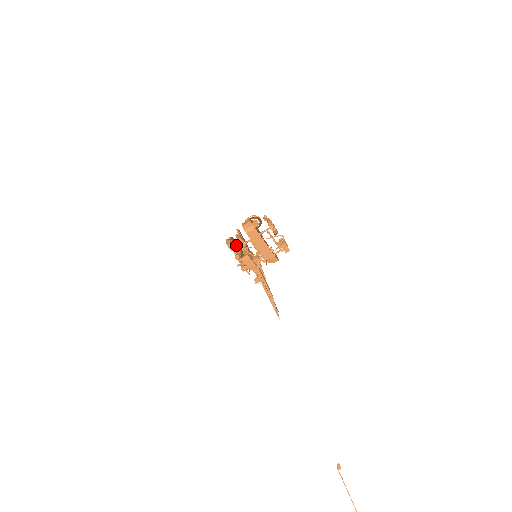
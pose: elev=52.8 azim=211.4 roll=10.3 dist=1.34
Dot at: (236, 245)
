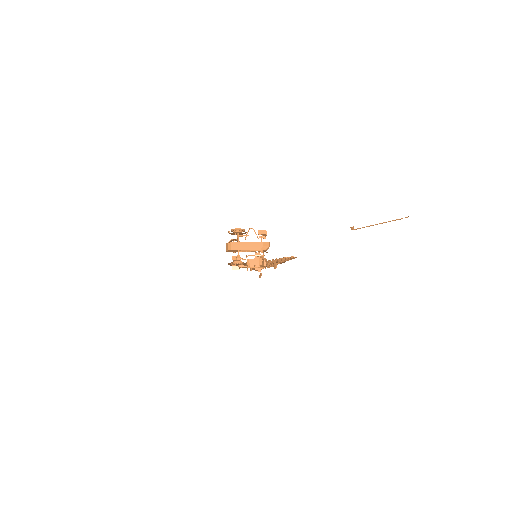
Dot at: (234, 262)
